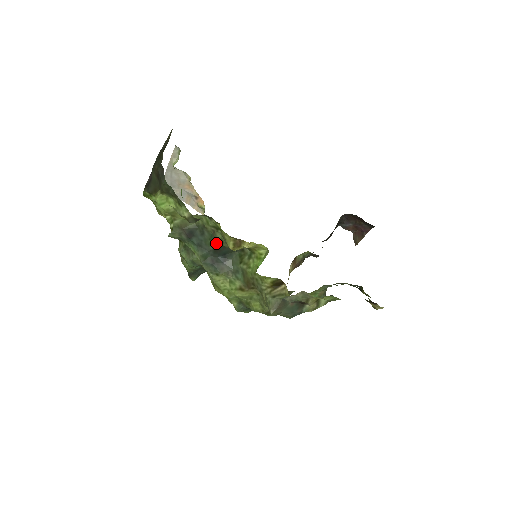
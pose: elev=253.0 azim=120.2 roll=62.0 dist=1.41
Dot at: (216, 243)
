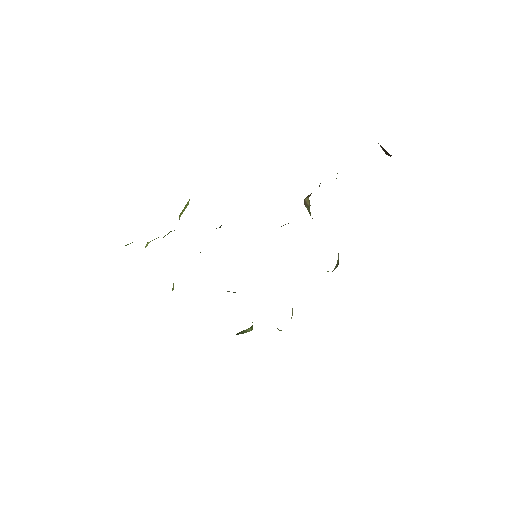
Dot at: occluded
